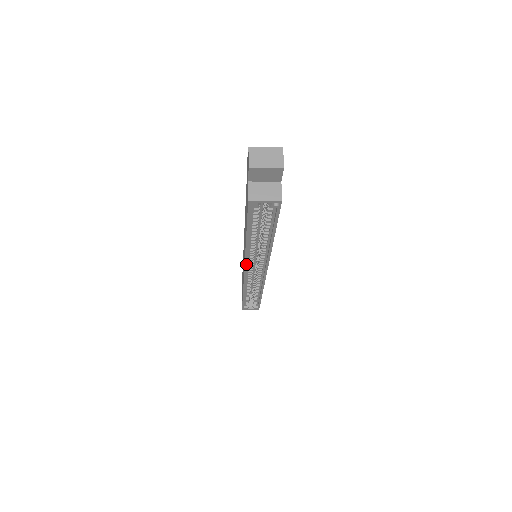
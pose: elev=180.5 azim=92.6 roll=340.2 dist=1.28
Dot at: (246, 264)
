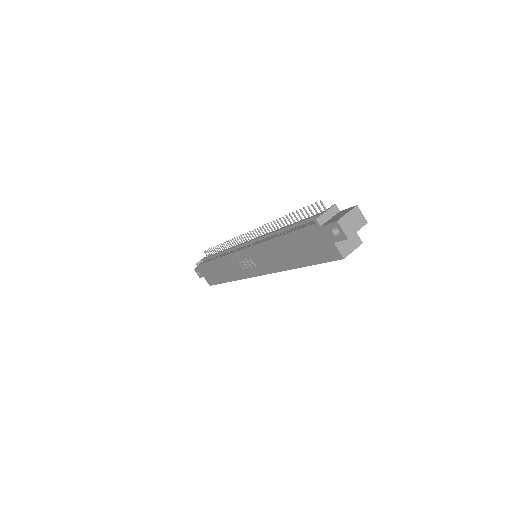
Dot at: (269, 273)
